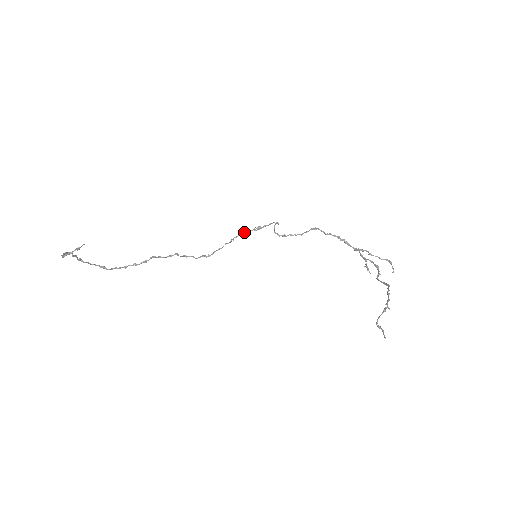
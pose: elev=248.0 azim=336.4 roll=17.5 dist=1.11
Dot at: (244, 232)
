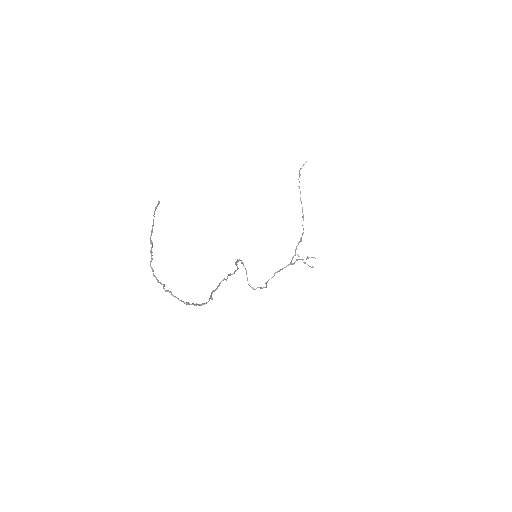
Dot at: (235, 262)
